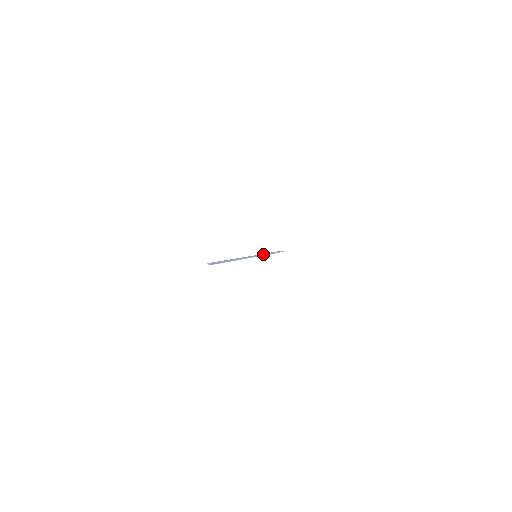
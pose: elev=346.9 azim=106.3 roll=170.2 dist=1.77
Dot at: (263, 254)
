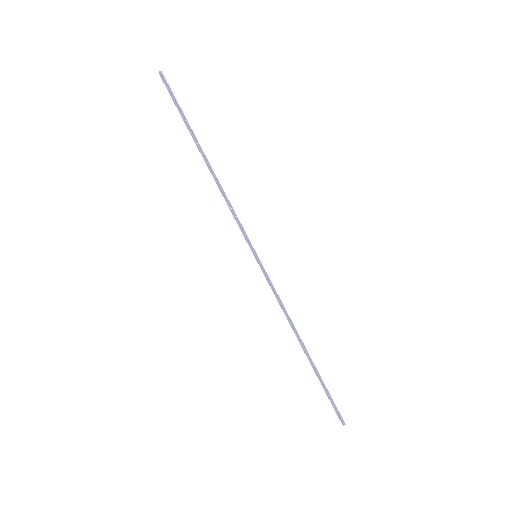
Dot at: (238, 220)
